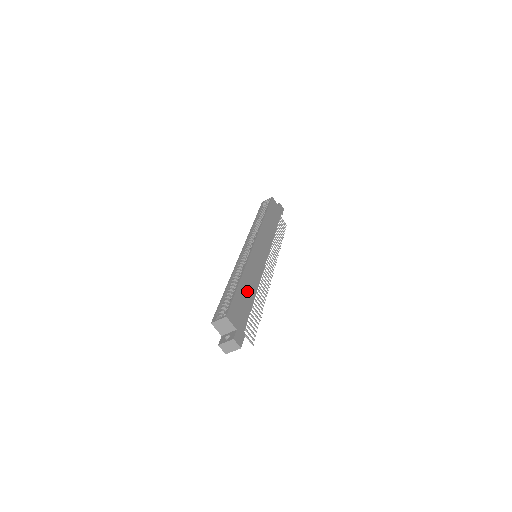
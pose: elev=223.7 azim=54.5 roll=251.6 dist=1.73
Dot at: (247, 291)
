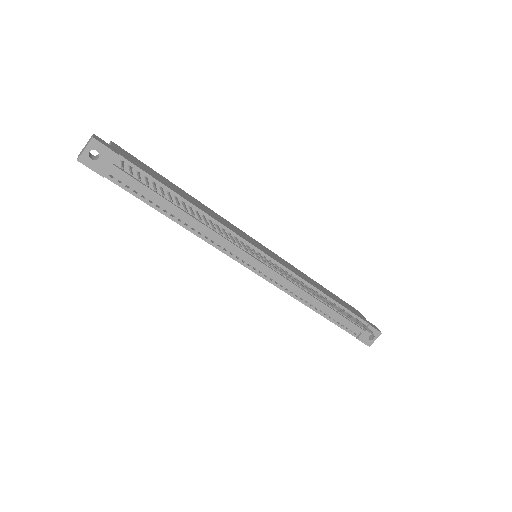
Dot at: (182, 193)
